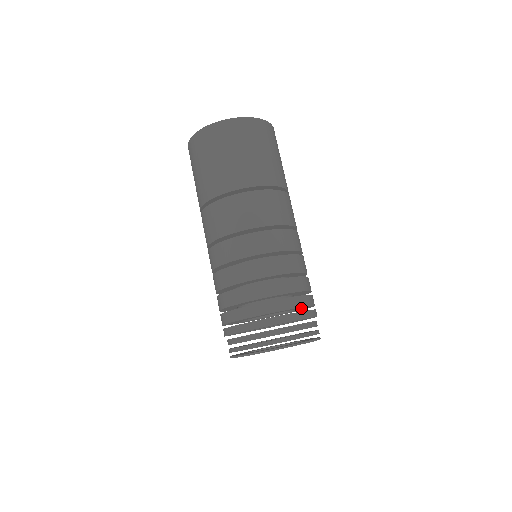
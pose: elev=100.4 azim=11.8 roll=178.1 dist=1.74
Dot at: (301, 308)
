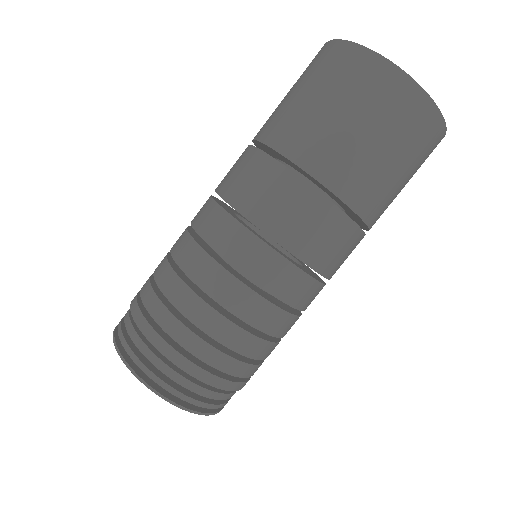
Dot at: occluded
